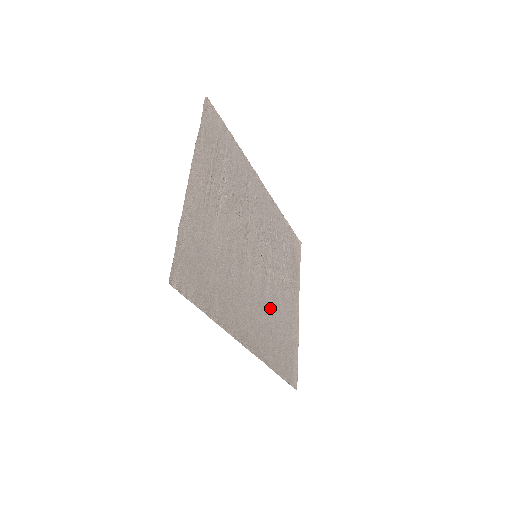
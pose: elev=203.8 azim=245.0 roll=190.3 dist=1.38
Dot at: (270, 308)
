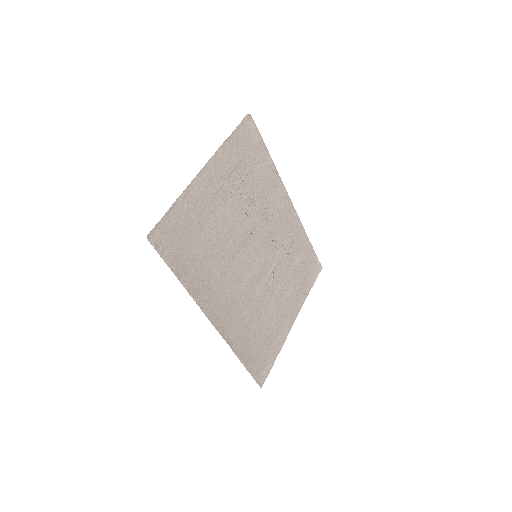
Dot at: (256, 305)
